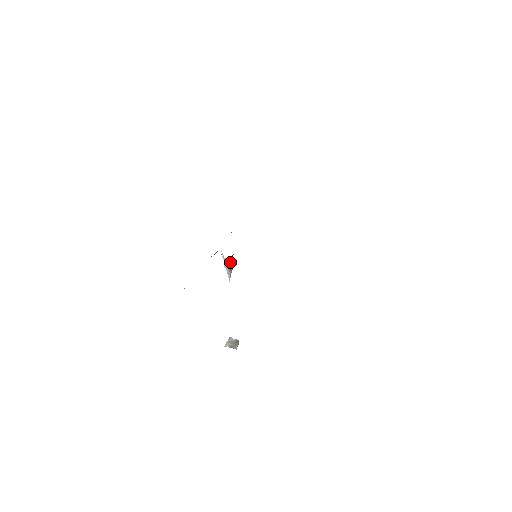
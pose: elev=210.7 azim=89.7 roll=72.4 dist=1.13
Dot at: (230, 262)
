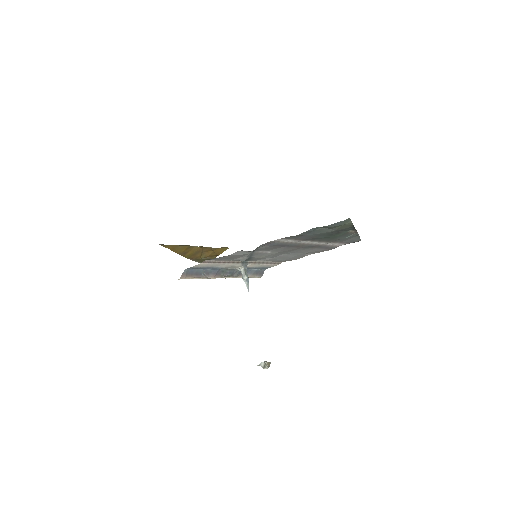
Dot at: (245, 273)
